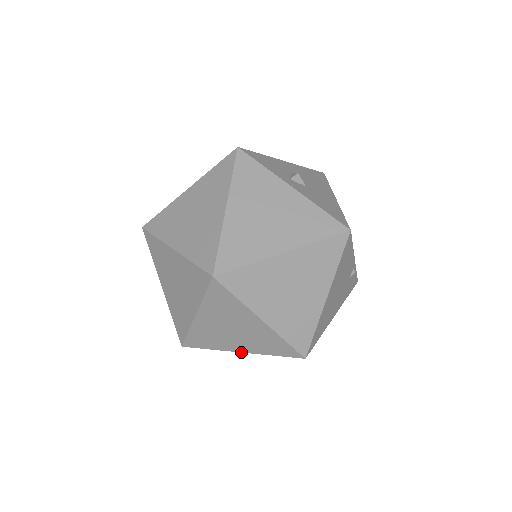
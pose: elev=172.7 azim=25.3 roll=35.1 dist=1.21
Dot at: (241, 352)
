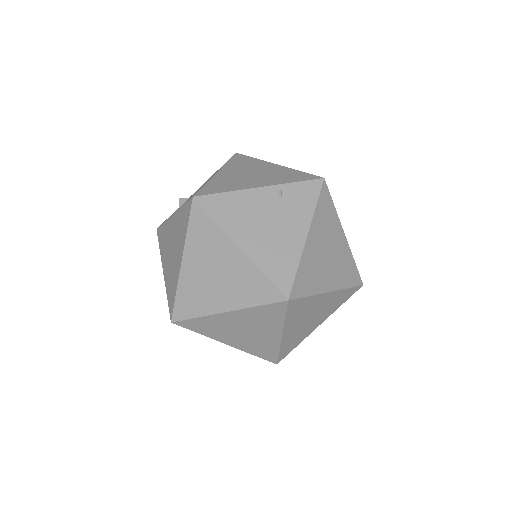
Dot at: (281, 336)
